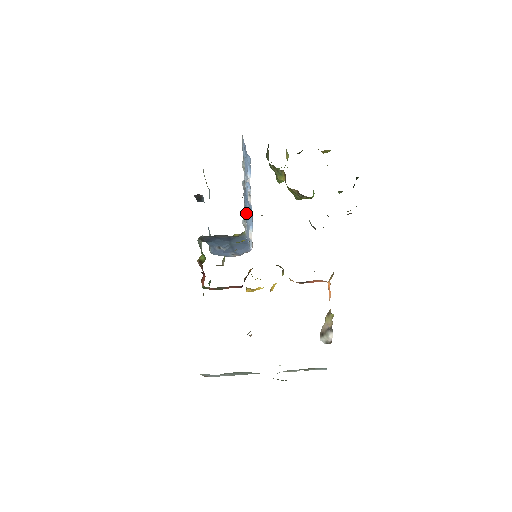
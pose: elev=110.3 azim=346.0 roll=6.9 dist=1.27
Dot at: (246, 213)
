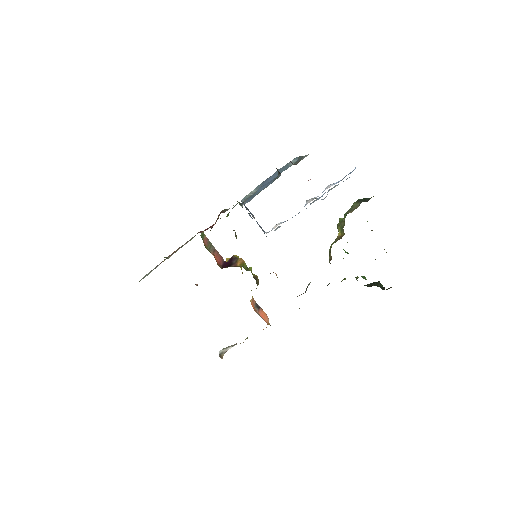
Dot at: occluded
